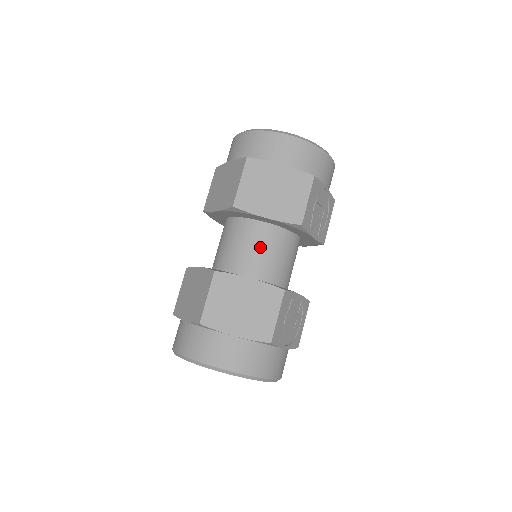
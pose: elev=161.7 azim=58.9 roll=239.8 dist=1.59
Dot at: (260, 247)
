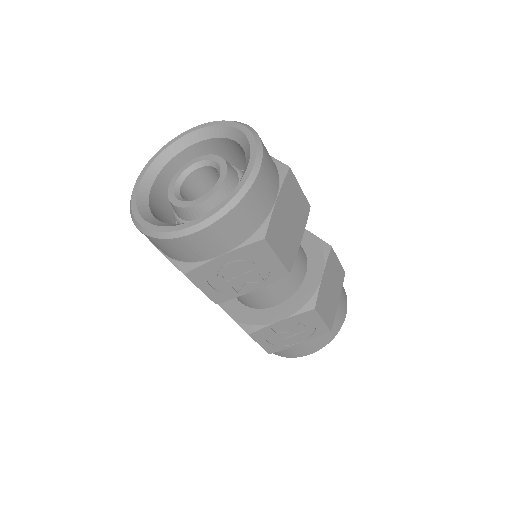
Dot at: occluded
